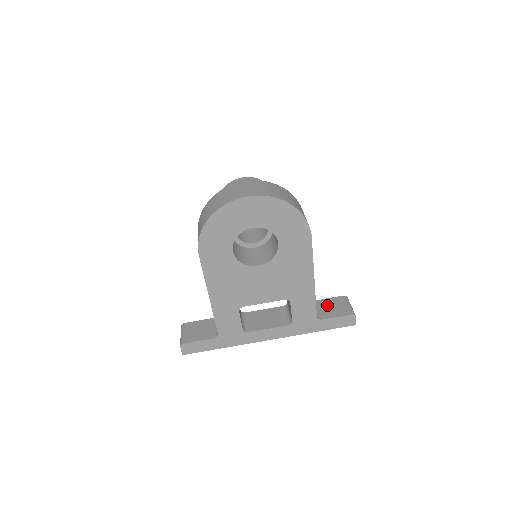
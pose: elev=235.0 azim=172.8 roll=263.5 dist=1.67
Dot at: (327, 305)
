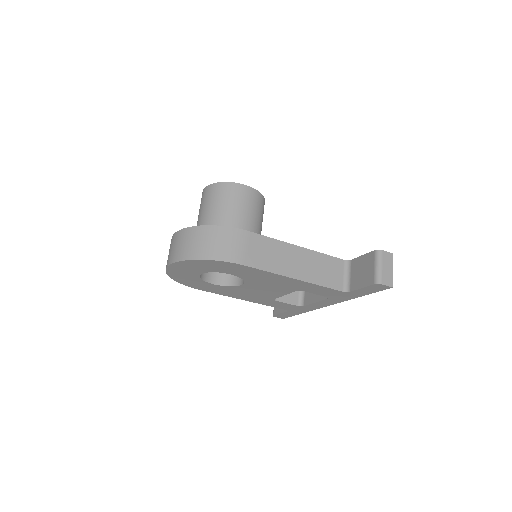
Dot at: (358, 268)
